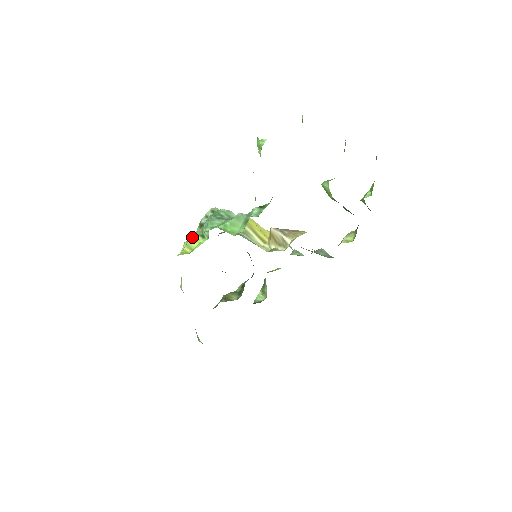
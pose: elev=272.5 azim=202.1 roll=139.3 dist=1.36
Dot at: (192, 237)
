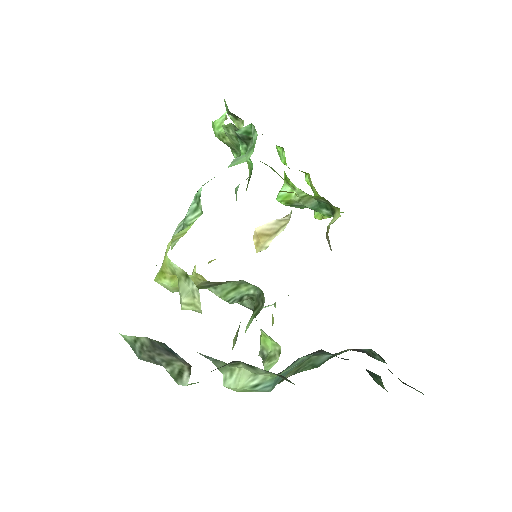
Dot at: occluded
